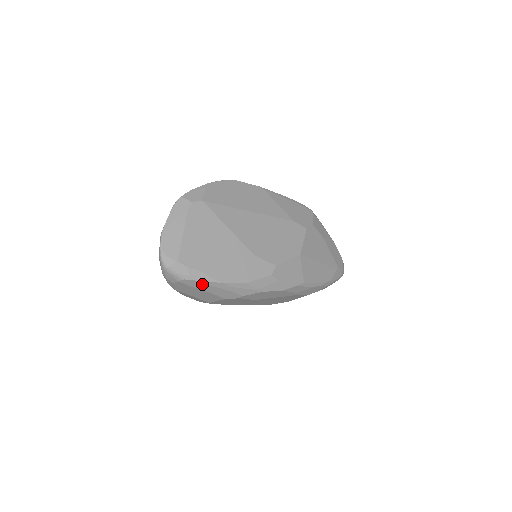
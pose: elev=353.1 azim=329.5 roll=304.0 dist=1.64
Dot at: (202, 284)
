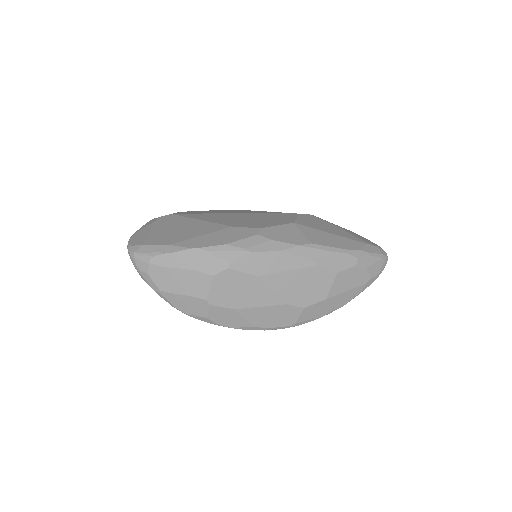
Dot at: (174, 257)
